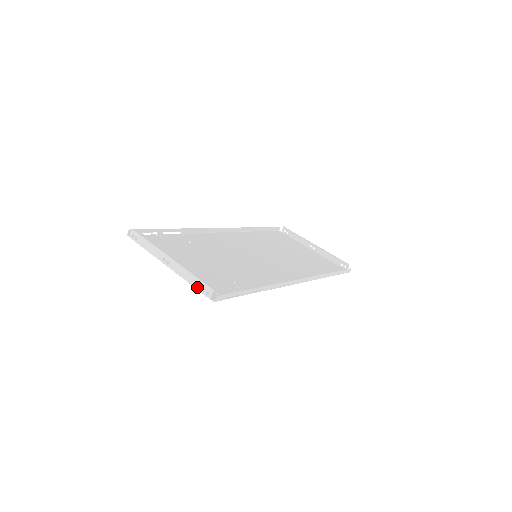
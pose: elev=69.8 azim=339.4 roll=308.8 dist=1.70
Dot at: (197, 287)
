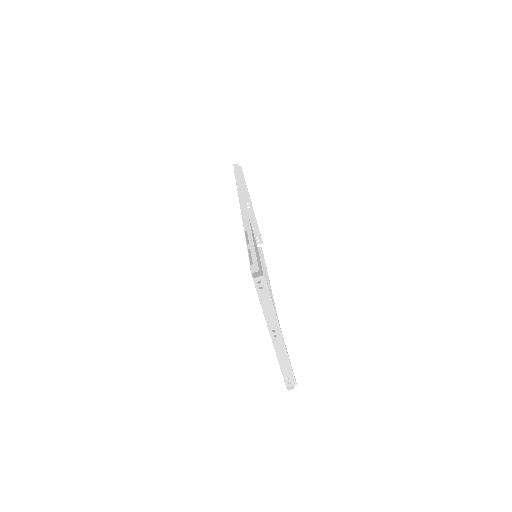
Dot at: (285, 373)
